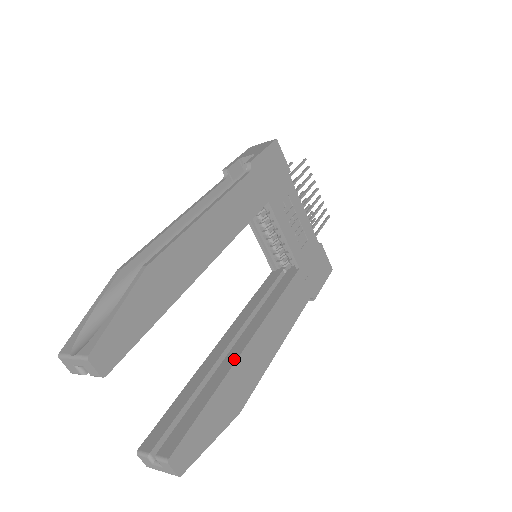
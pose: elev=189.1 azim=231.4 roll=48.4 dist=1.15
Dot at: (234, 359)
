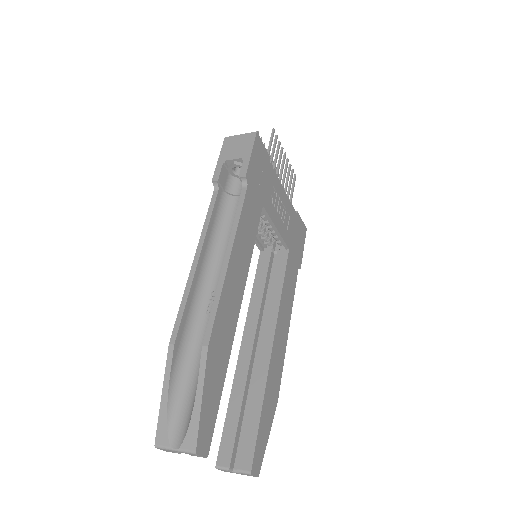
Dot at: (267, 364)
